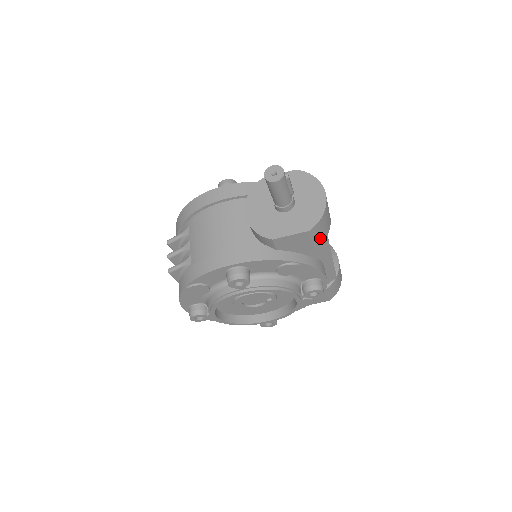
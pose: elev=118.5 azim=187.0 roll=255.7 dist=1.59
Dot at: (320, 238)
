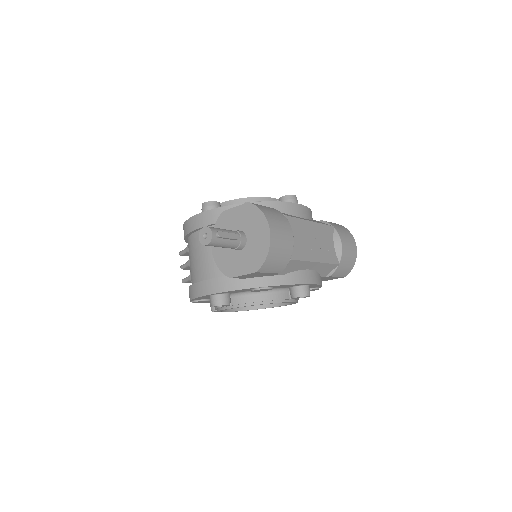
Dot at: (279, 266)
